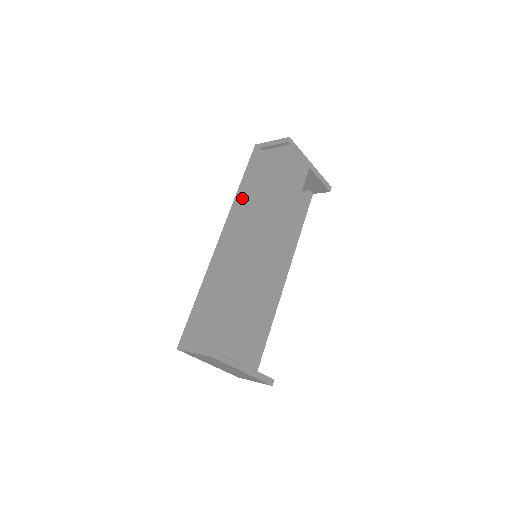
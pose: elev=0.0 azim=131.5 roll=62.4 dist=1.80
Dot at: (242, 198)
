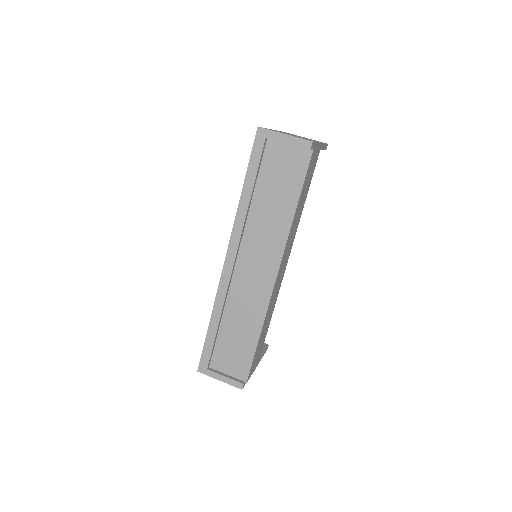
Dot at: (248, 211)
